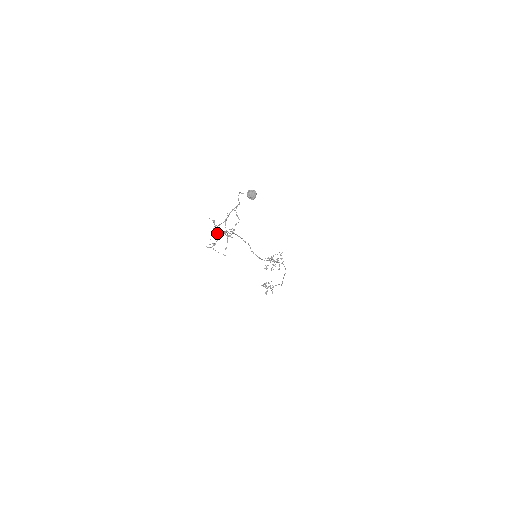
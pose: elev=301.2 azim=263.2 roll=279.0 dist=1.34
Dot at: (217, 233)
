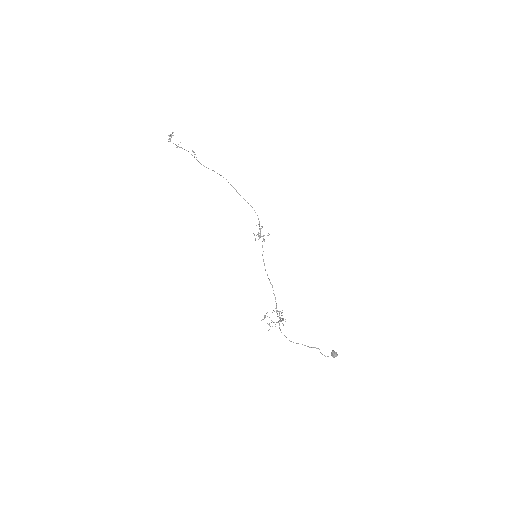
Dot at: (273, 322)
